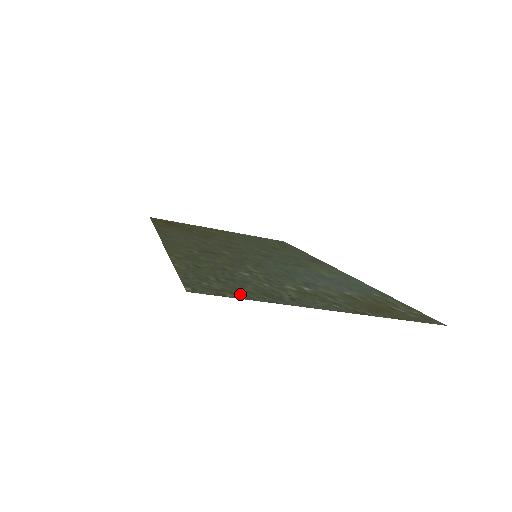
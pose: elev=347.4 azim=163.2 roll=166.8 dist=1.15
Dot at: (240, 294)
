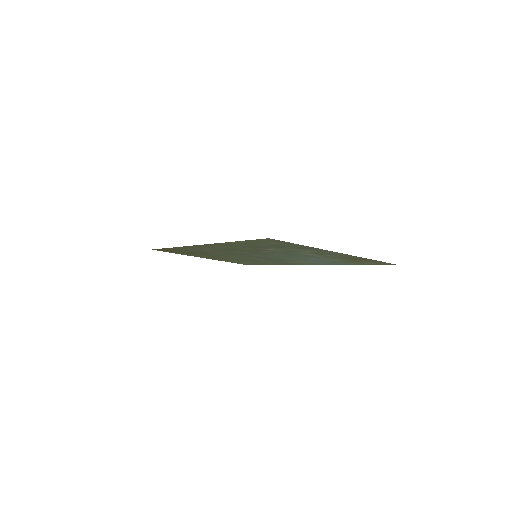
Dot at: (291, 244)
